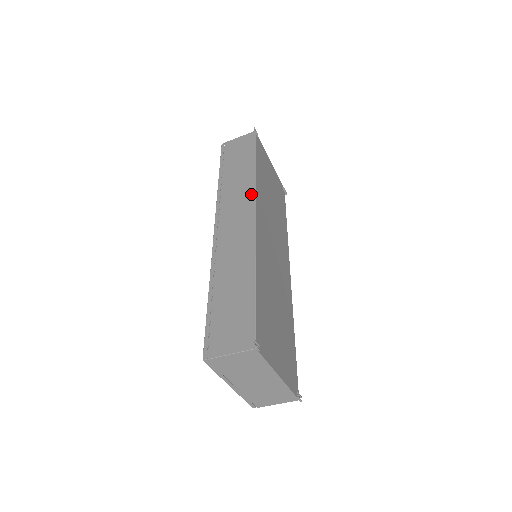
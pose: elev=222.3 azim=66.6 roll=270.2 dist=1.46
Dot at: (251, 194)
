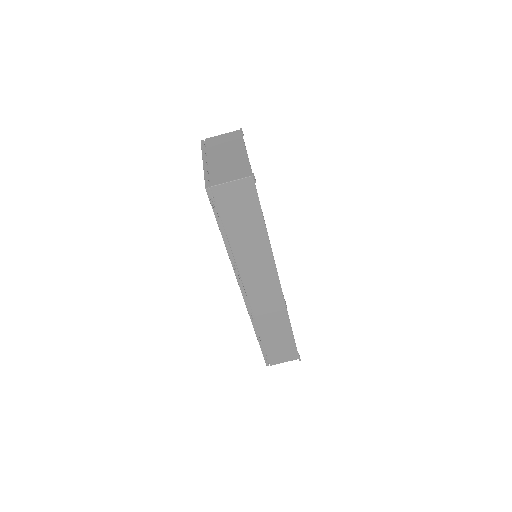
Dot at: occluded
